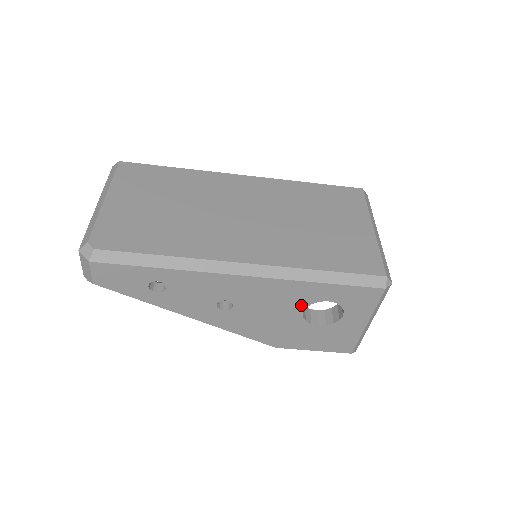
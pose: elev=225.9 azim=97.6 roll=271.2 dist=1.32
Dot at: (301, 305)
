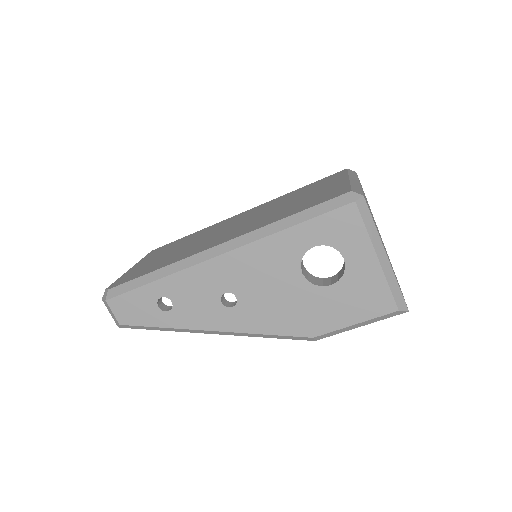
Dot at: (293, 265)
